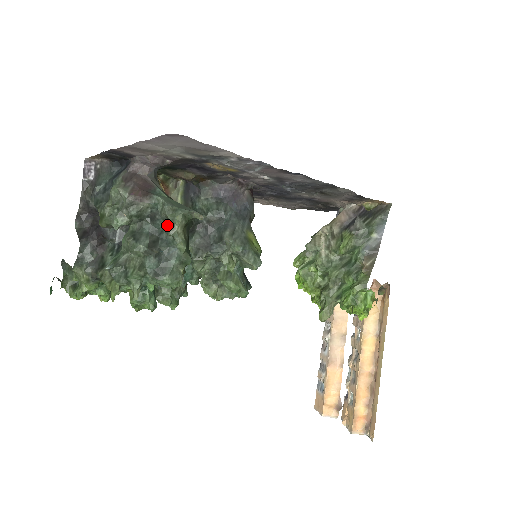
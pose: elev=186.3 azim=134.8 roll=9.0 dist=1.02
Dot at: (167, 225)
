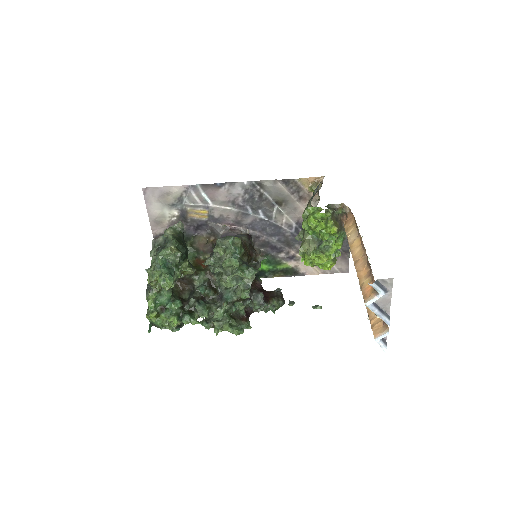
Dot at: occluded
